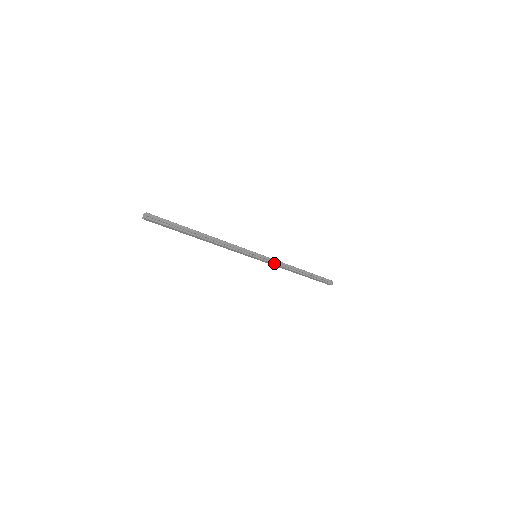
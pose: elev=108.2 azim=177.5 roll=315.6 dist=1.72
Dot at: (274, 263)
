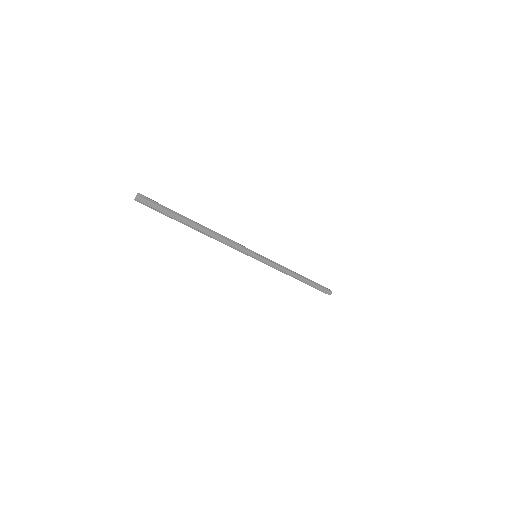
Dot at: (275, 263)
